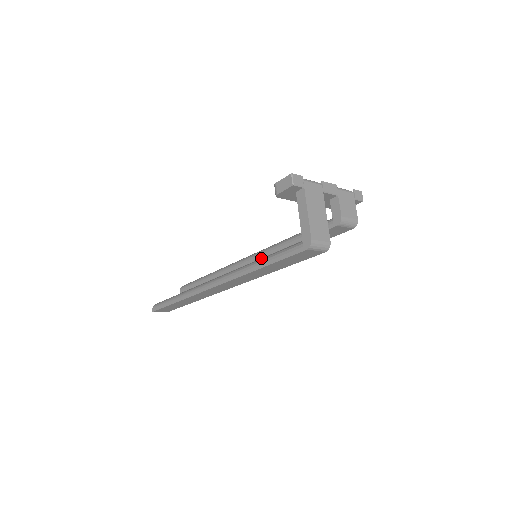
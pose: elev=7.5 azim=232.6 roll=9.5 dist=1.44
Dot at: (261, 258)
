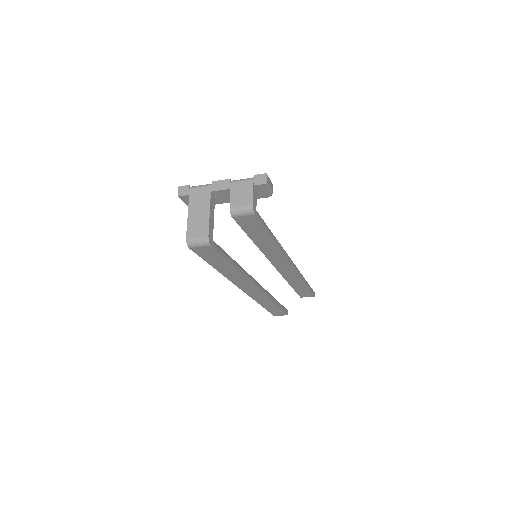
Dot at: (266, 257)
